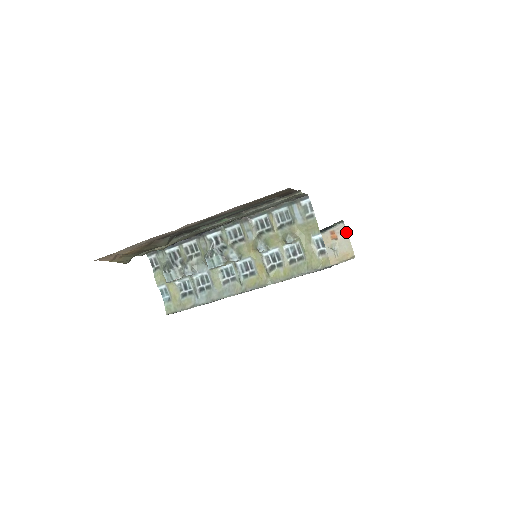
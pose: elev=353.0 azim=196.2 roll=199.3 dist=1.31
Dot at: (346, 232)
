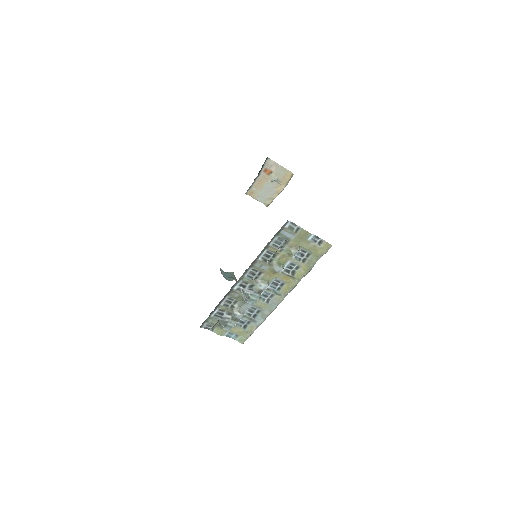
Dot at: (275, 163)
